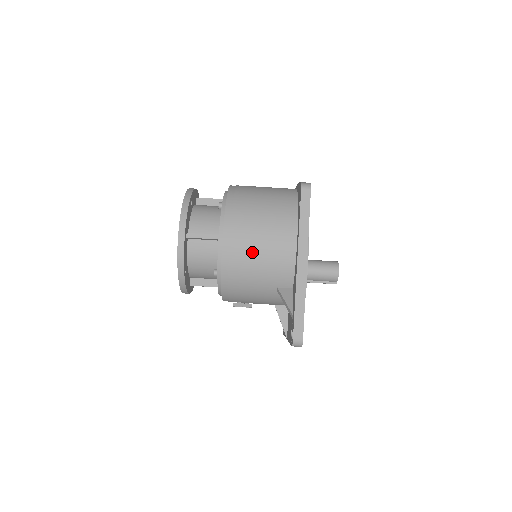
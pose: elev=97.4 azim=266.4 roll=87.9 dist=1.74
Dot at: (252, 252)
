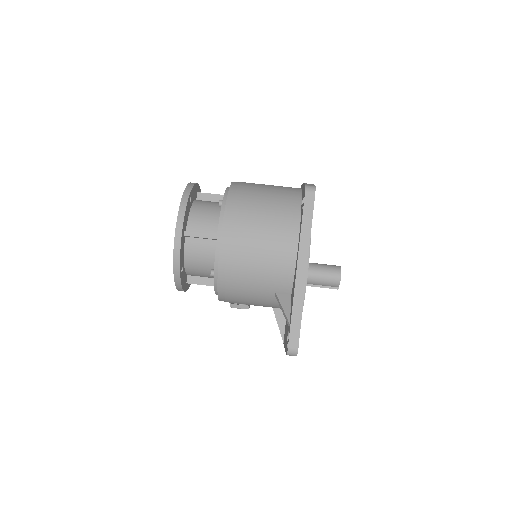
Dot at: (250, 255)
